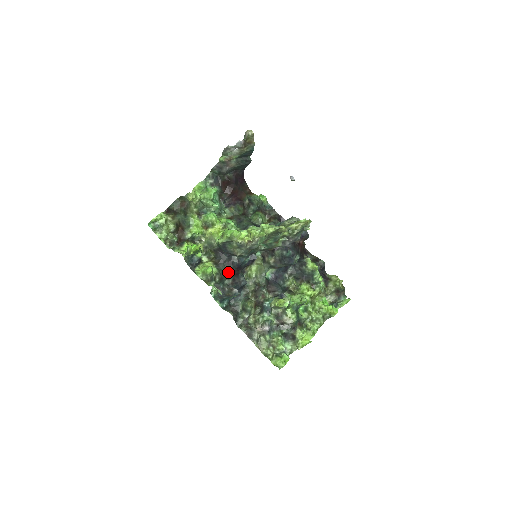
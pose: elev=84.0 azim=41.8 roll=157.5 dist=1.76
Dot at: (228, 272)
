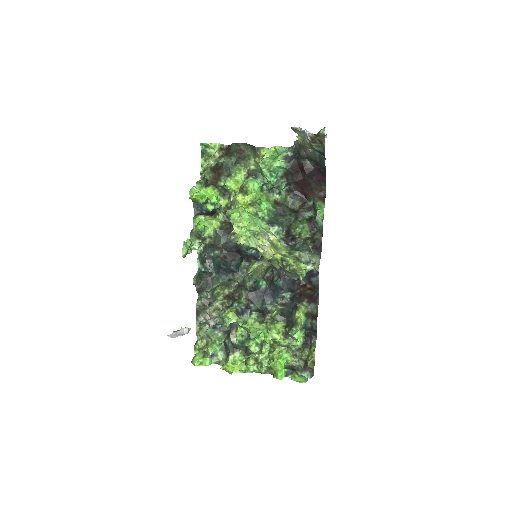
Dot at: (225, 246)
